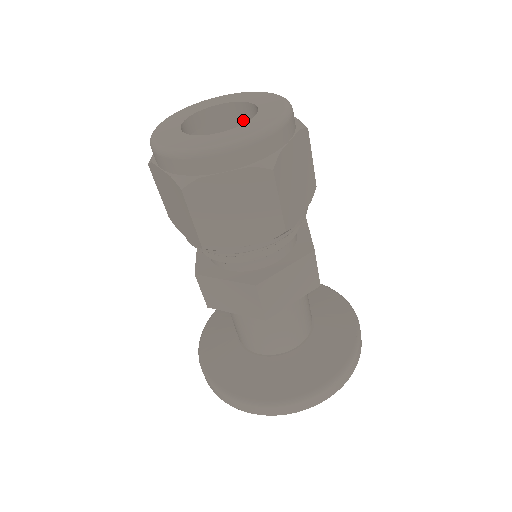
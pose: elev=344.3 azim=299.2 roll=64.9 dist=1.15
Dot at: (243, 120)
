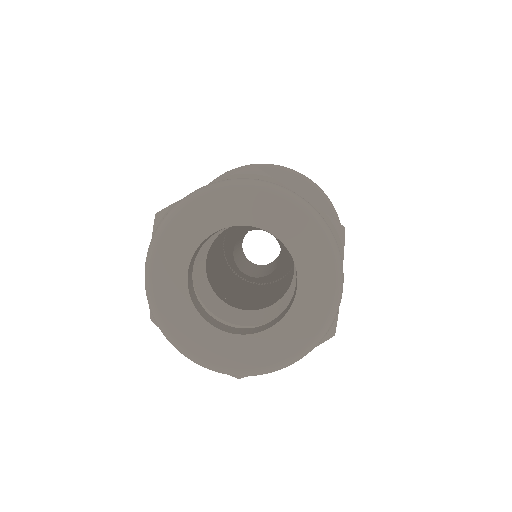
Dot at: occluded
